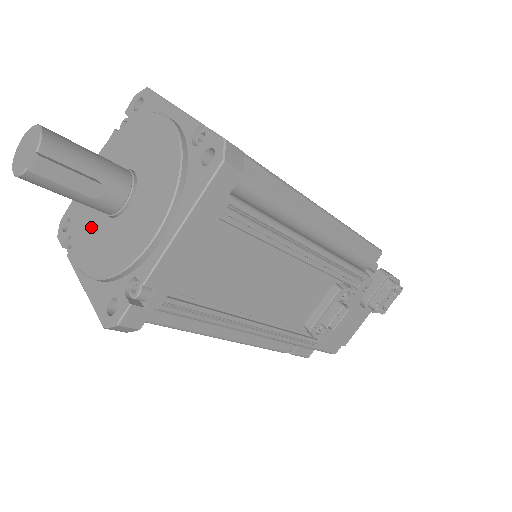
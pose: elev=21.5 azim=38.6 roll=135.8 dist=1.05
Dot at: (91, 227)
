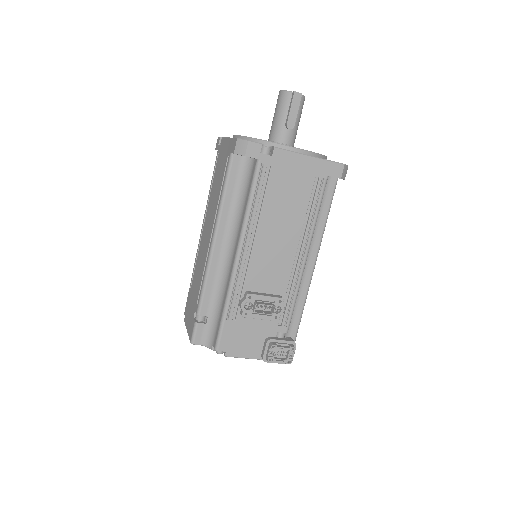
Dot at: occluded
